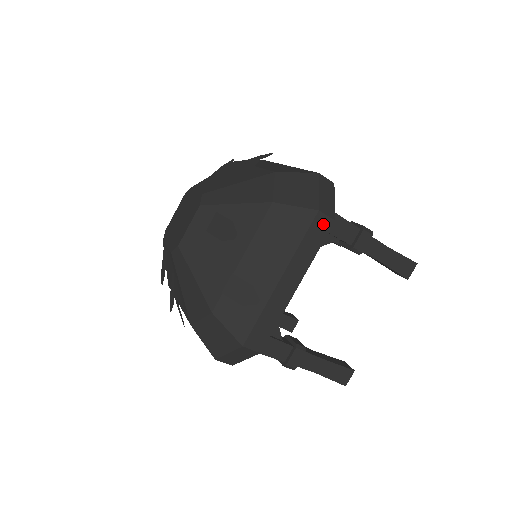
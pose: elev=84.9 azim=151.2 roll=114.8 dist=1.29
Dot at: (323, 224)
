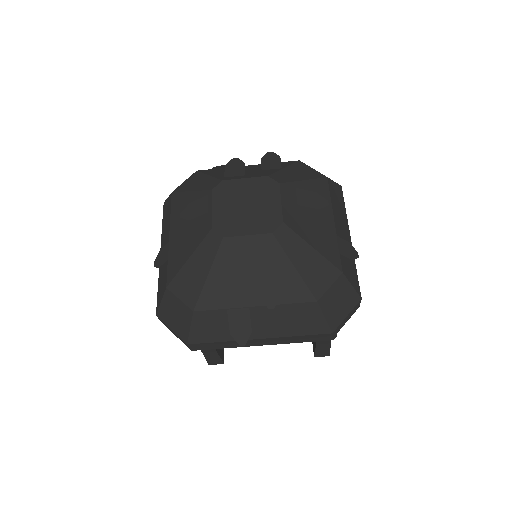
Dot at: occluded
